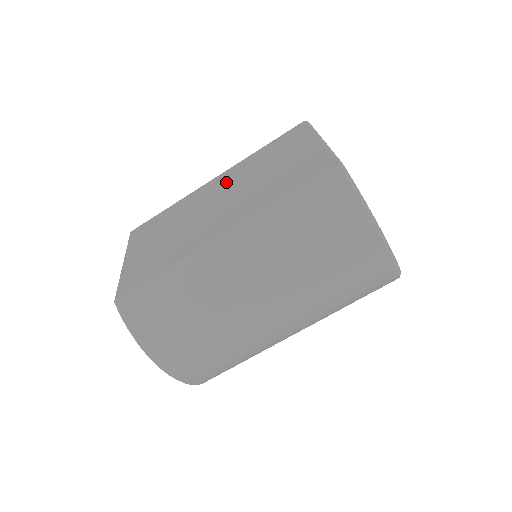
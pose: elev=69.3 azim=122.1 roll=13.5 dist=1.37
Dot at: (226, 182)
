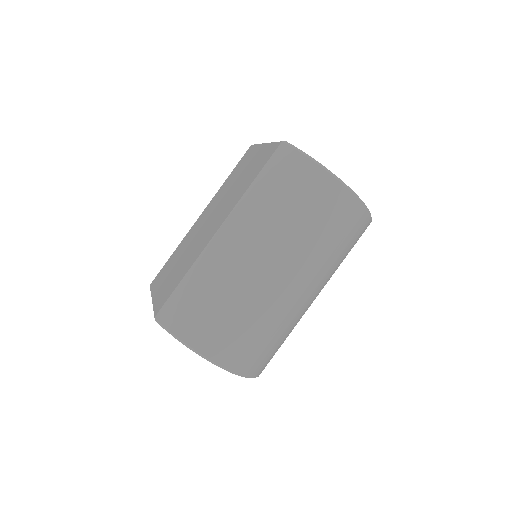
Dot at: (210, 209)
